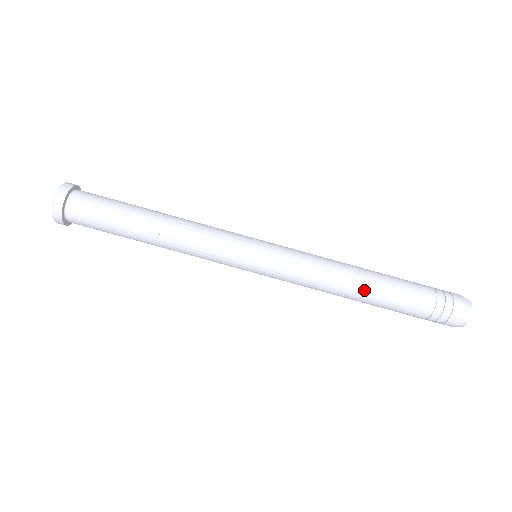
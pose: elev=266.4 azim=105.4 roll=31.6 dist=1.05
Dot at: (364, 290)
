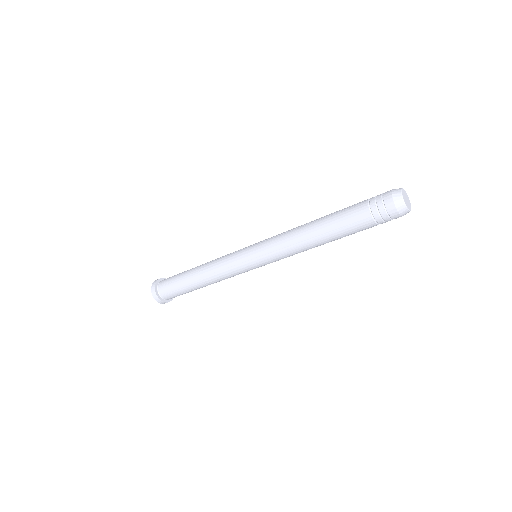
Dot at: (321, 238)
